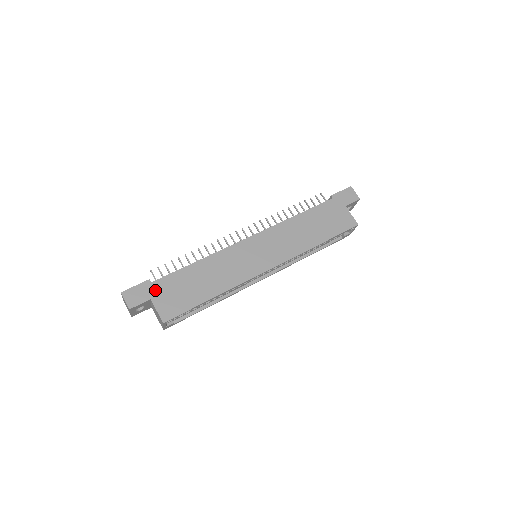
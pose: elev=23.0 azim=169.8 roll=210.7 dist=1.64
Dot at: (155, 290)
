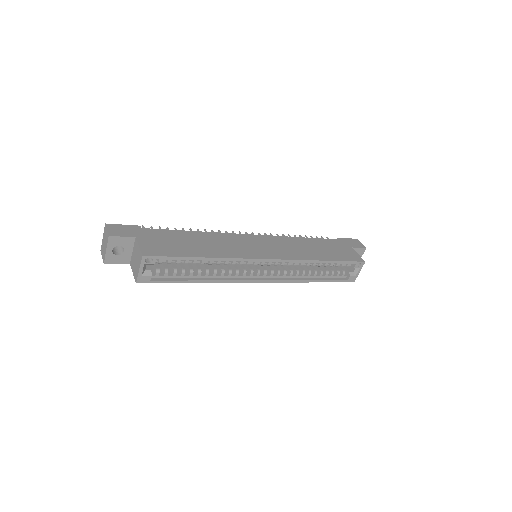
Dot at: (143, 233)
